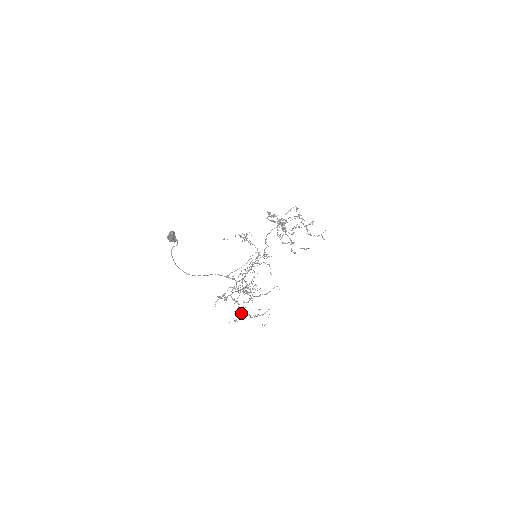
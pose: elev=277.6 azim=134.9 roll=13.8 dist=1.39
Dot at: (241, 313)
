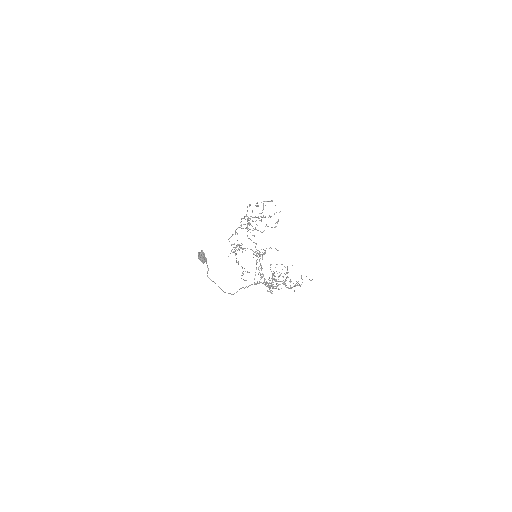
Dot at: occluded
